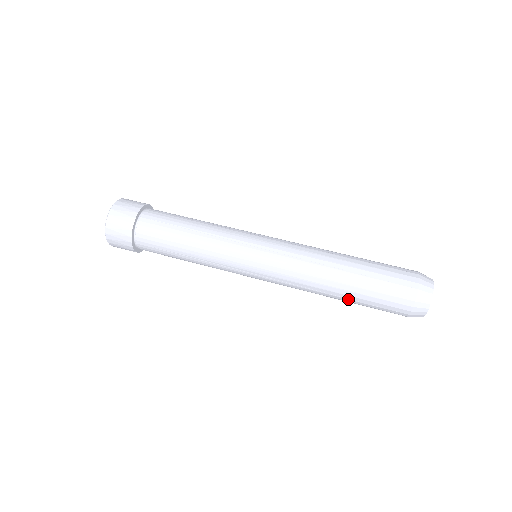
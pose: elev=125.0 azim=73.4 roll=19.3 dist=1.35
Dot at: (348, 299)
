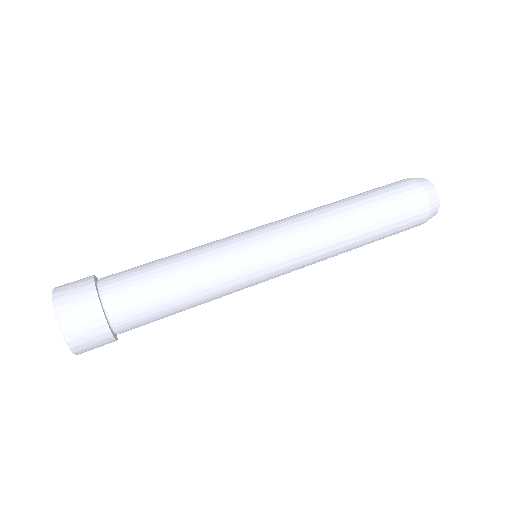
Dot at: (370, 217)
